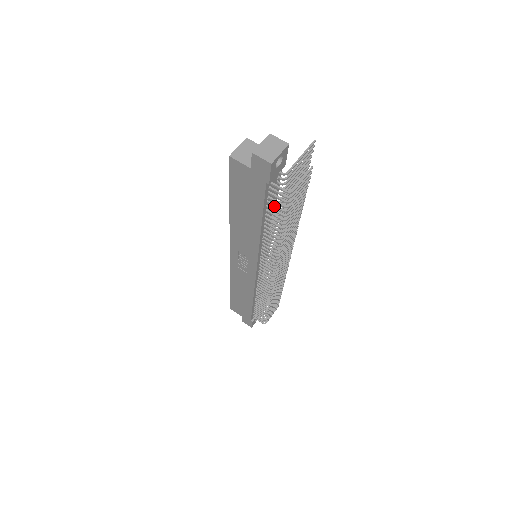
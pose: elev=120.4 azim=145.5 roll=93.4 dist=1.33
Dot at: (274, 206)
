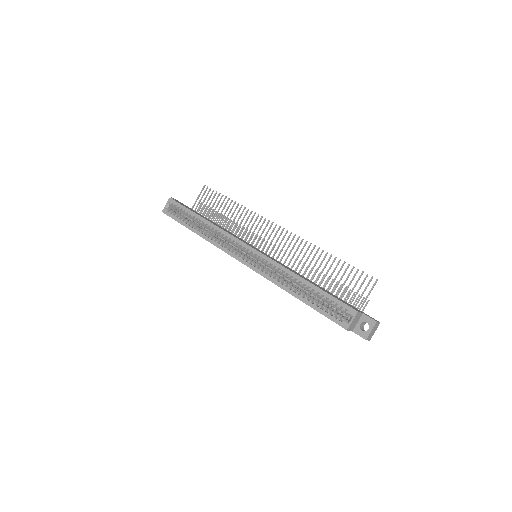
Dot at: occluded
